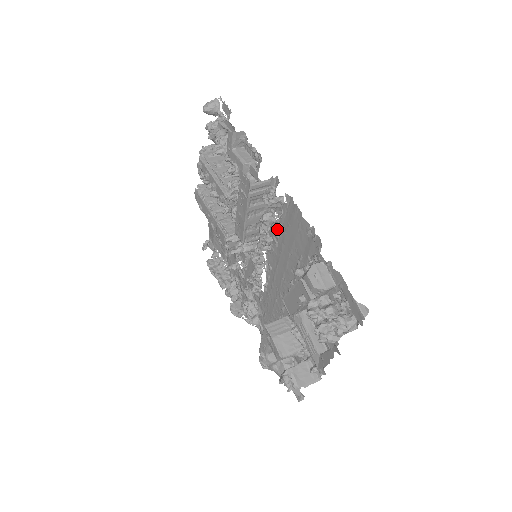
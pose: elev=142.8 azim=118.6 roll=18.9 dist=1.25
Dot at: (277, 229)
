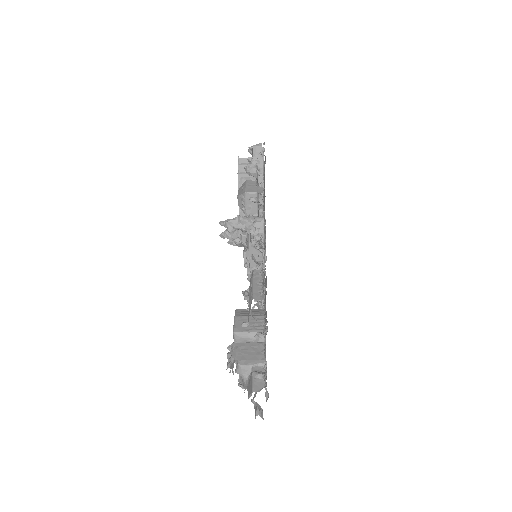
Dot at: occluded
